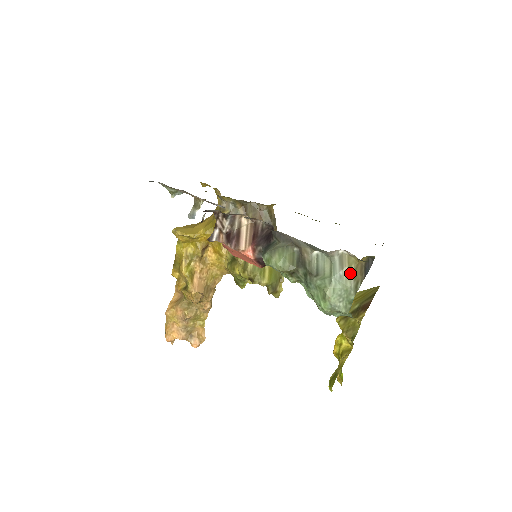
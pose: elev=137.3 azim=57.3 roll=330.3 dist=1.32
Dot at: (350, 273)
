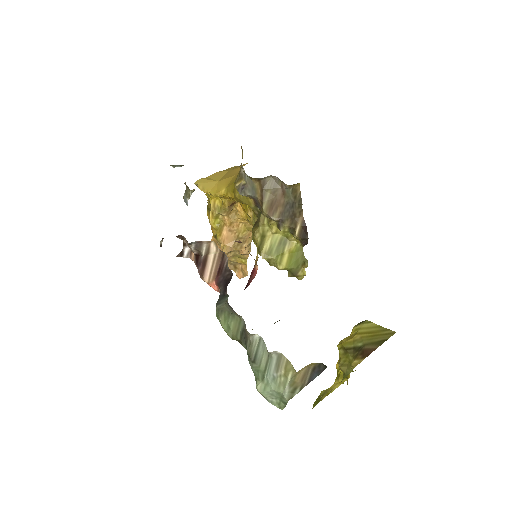
Dot at: (285, 379)
